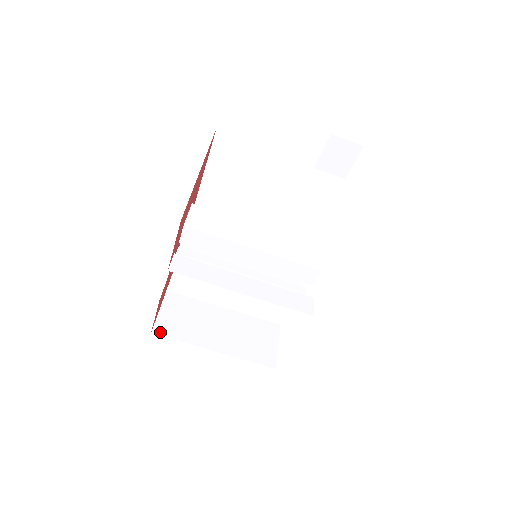
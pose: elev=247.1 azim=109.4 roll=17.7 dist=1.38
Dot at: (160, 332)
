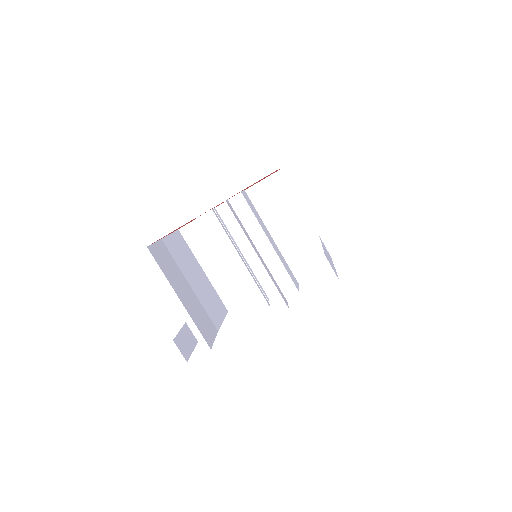
Dot at: (152, 253)
